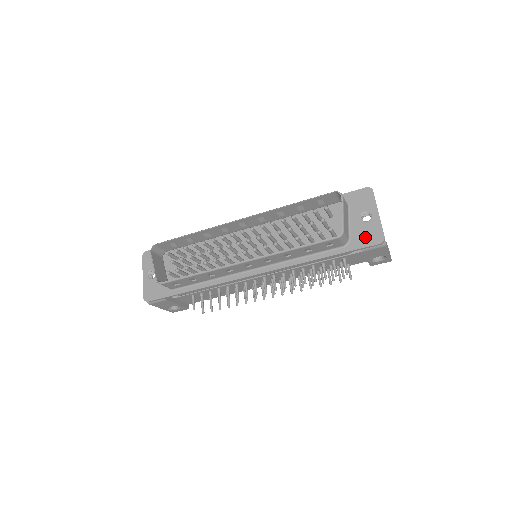
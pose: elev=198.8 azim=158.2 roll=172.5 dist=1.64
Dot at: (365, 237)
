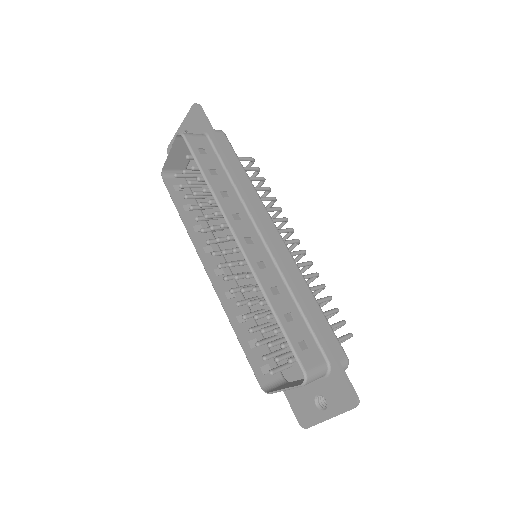
Dot at: (299, 404)
